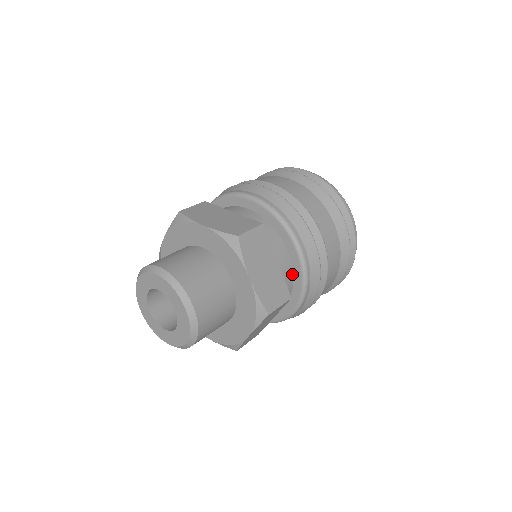
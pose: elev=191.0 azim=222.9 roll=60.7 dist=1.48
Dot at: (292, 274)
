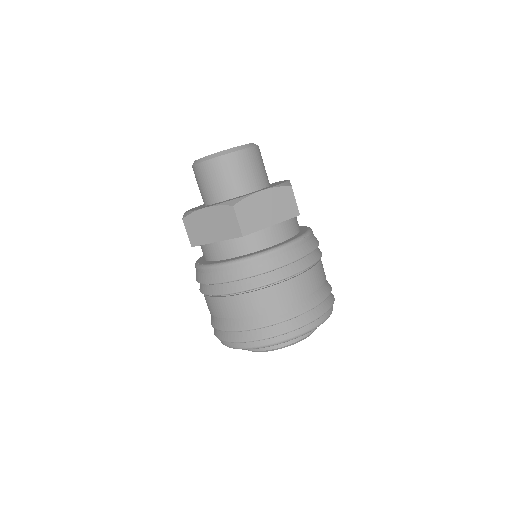
Dot at: (297, 232)
